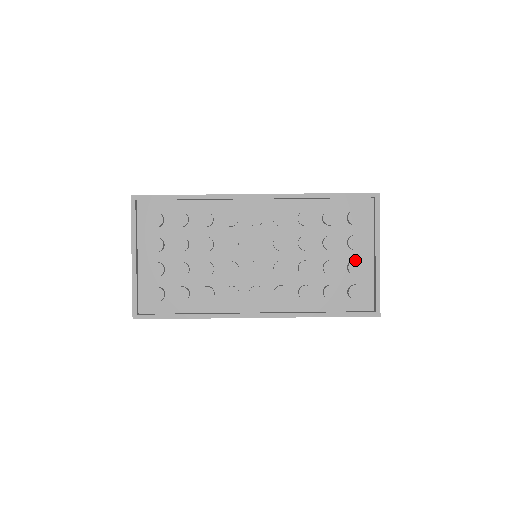
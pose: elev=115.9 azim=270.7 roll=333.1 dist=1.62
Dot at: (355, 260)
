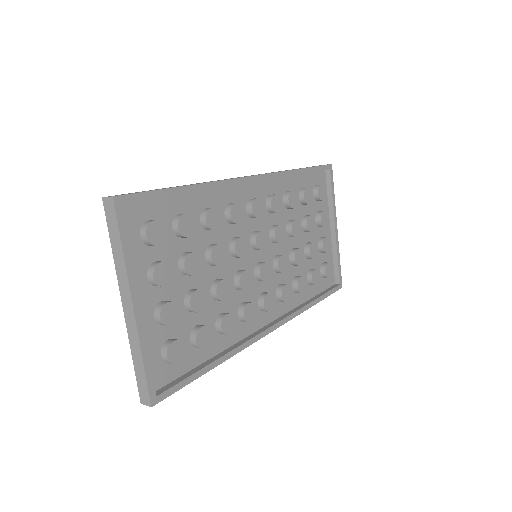
Dot at: (326, 237)
